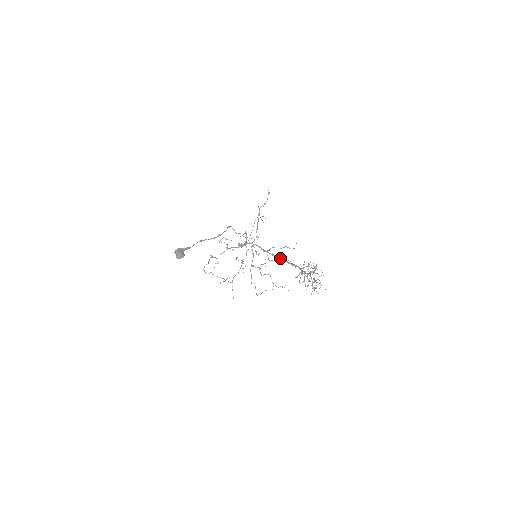
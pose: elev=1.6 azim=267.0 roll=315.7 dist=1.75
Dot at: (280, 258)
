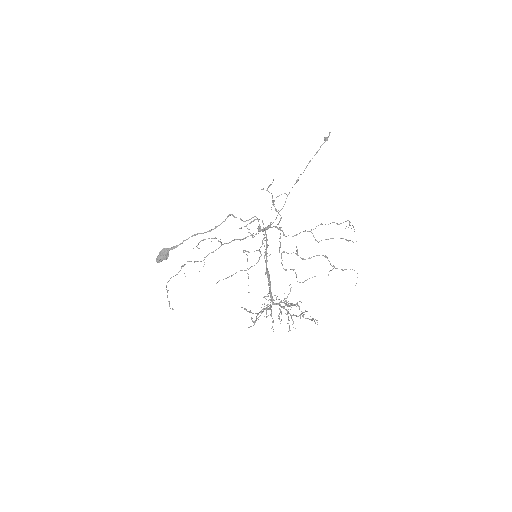
Dot at: (266, 272)
